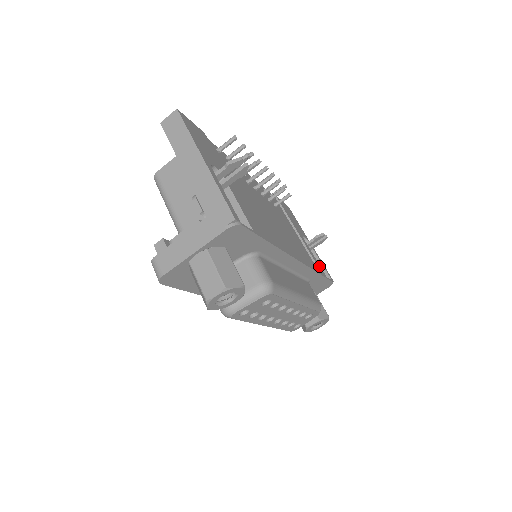
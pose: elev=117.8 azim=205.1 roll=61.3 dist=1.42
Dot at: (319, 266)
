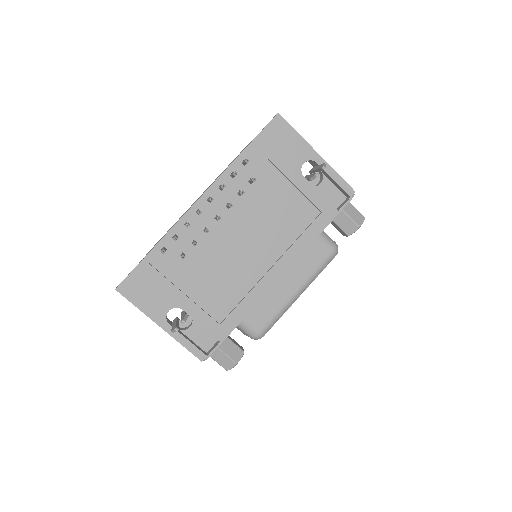
Dot at: (325, 206)
